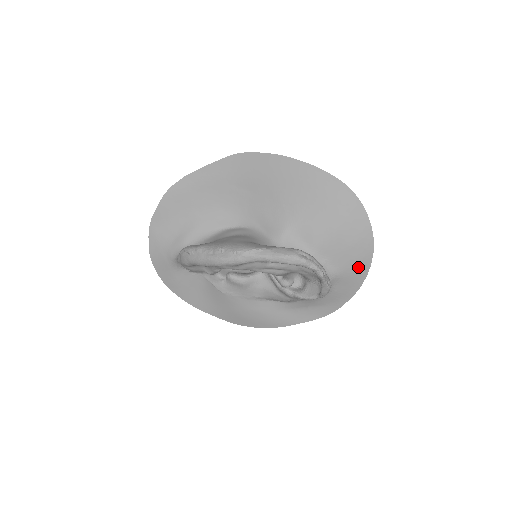
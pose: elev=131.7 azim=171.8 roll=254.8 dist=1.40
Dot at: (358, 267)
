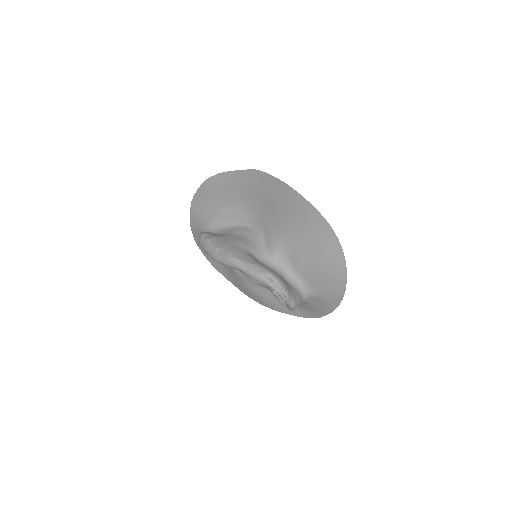
Dot at: (332, 296)
